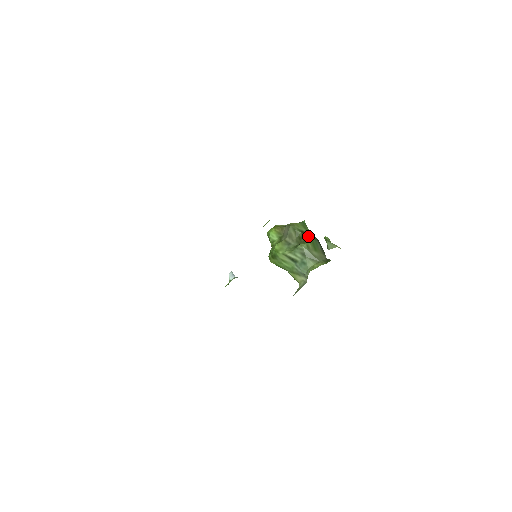
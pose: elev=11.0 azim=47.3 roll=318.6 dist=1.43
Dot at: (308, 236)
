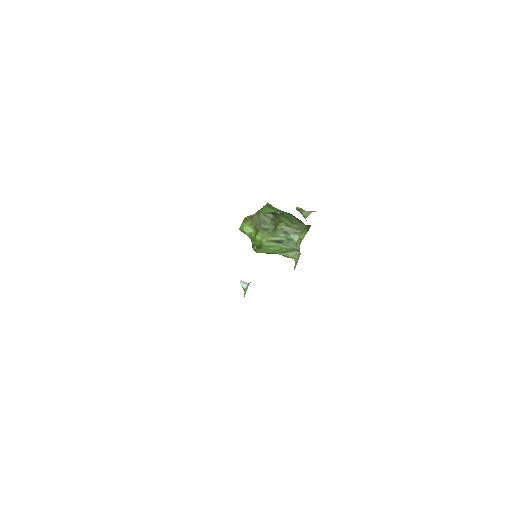
Dot at: (280, 214)
